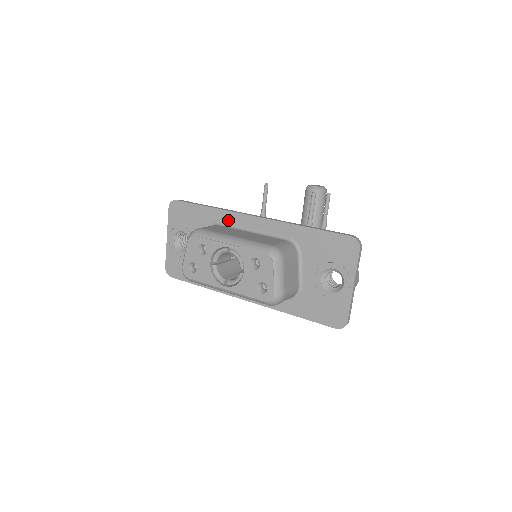
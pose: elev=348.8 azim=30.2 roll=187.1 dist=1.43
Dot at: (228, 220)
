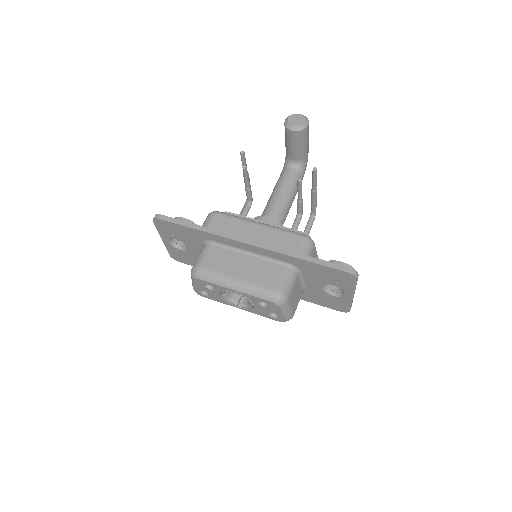
Dot at: (221, 241)
